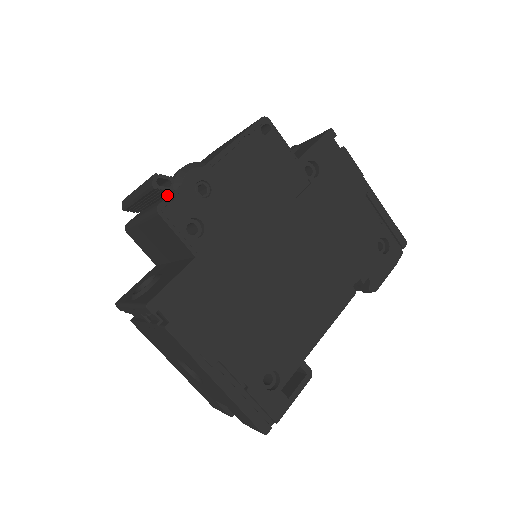
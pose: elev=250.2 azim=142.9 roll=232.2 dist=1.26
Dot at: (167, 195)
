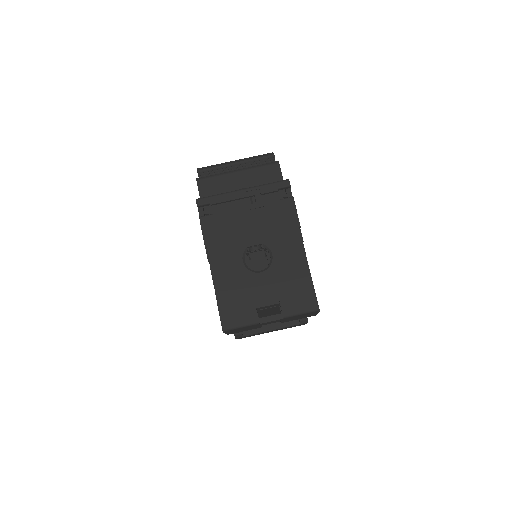
Dot at: occluded
